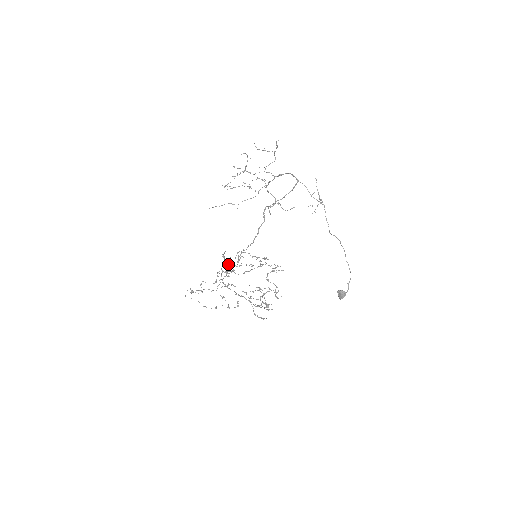
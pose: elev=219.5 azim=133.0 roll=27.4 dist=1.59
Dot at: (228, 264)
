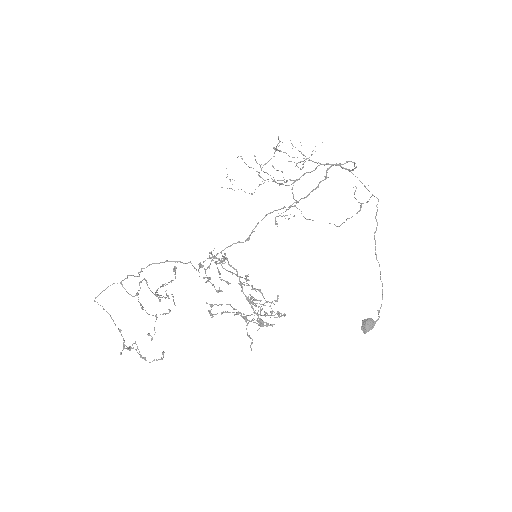
Dot at: occluded
